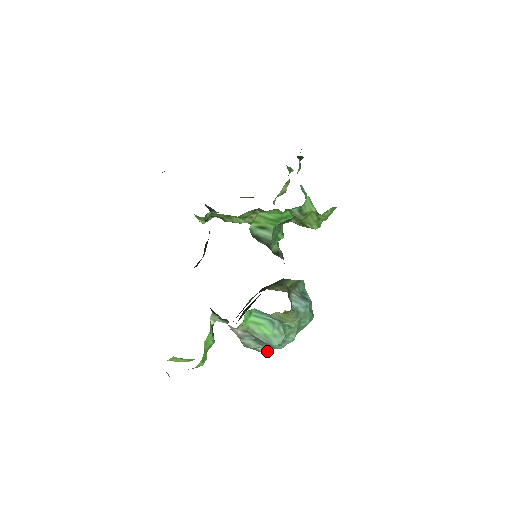
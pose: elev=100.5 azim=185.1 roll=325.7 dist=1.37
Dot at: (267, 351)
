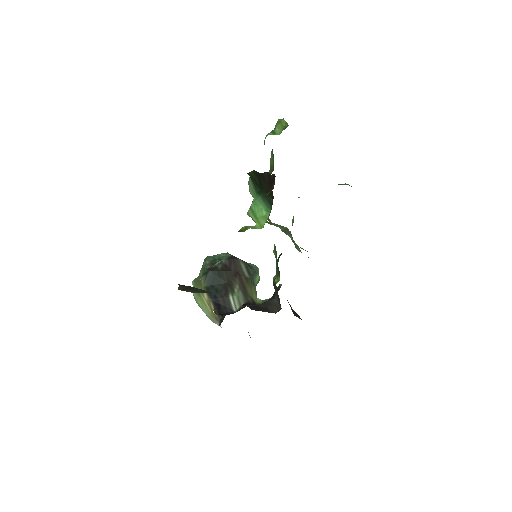
Dot at: occluded
